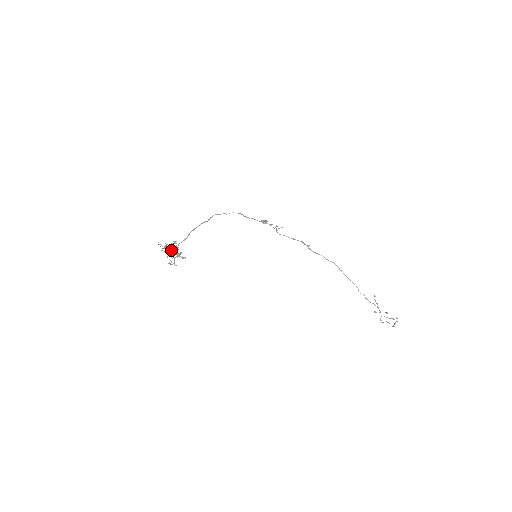
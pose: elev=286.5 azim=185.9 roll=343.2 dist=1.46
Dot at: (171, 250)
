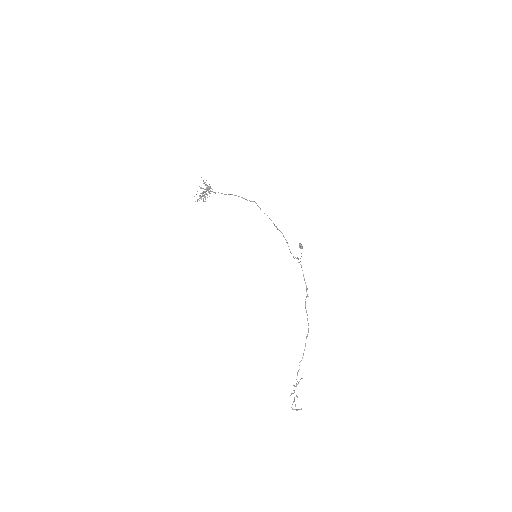
Dot at: occluded
